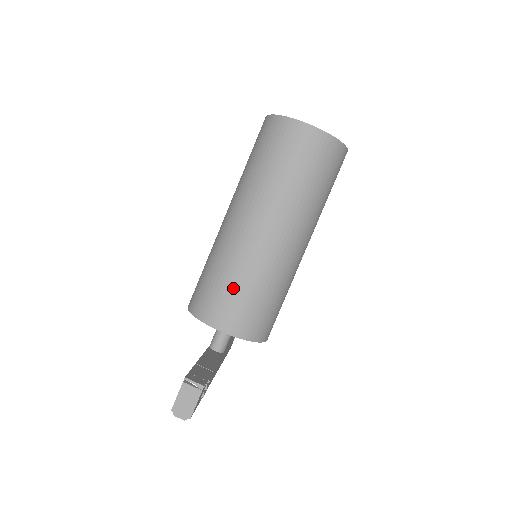
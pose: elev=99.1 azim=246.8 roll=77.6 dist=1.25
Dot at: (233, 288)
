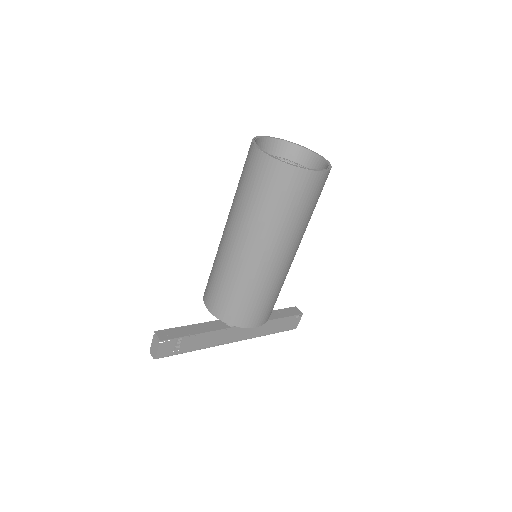
Dot at: (214, 279)
